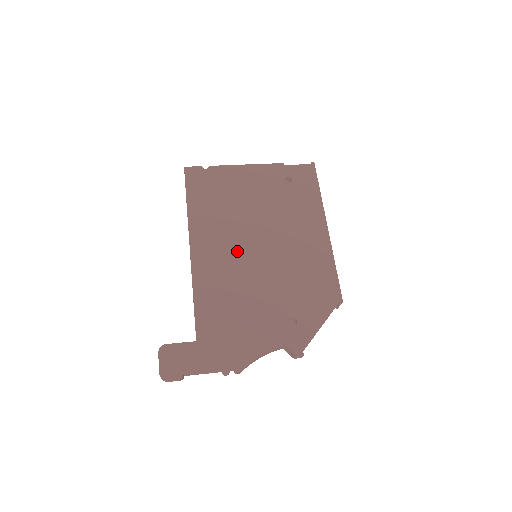
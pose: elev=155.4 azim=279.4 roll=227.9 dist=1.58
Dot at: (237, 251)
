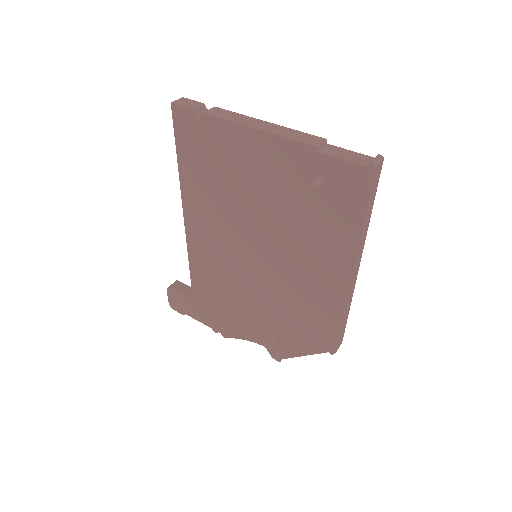
Dot at: (231, 247)
